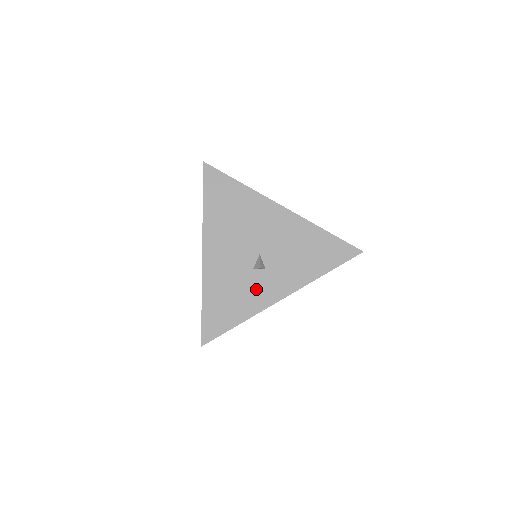
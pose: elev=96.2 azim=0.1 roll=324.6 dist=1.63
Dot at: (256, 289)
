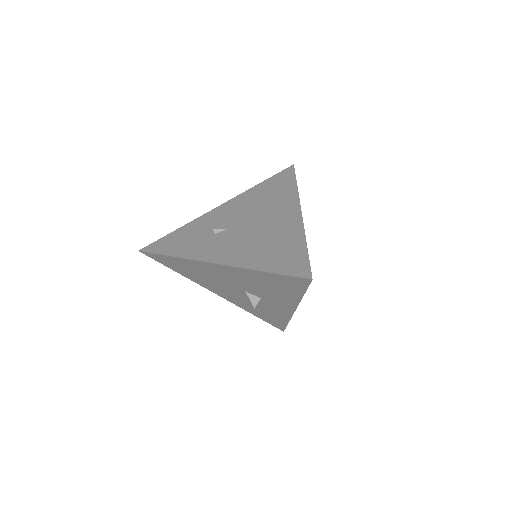
Dot at: (272, 308)
